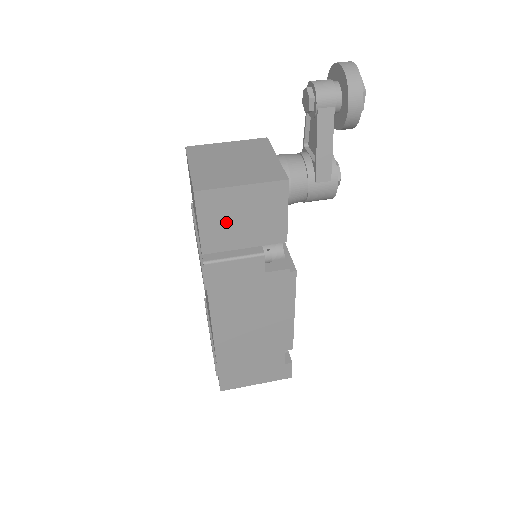
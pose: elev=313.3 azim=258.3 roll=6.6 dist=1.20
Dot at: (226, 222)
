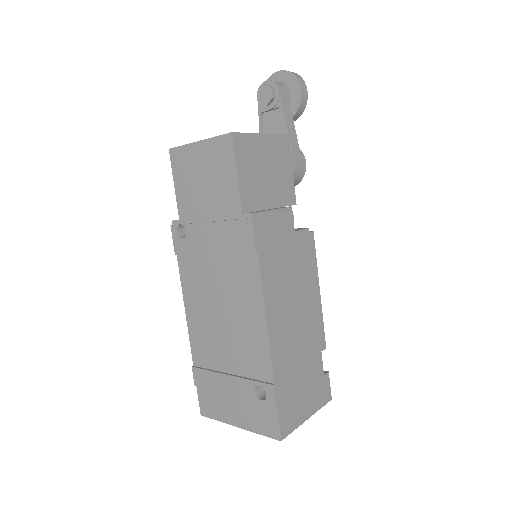
Dot at: (256, 174)
